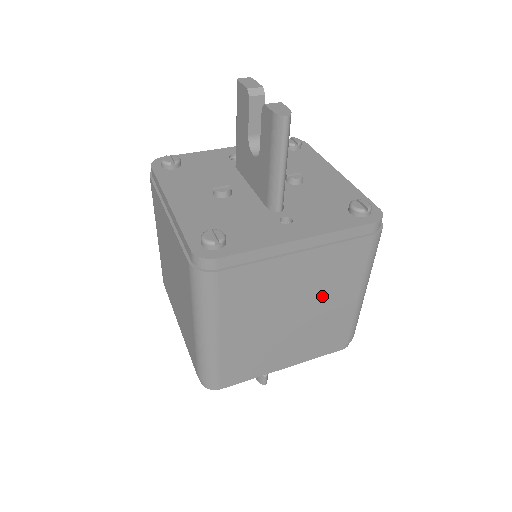
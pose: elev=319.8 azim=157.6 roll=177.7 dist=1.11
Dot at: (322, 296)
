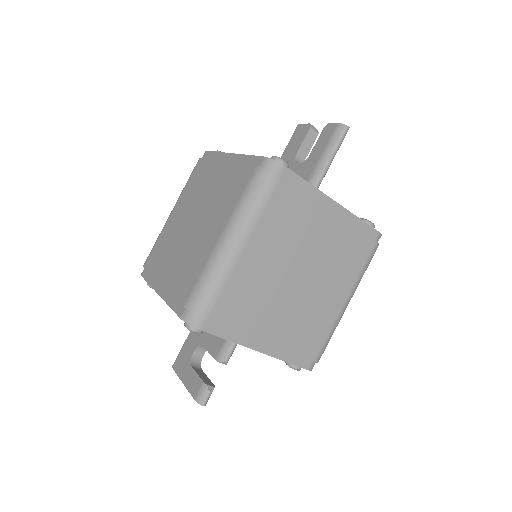
Dot at: (324, 276)
